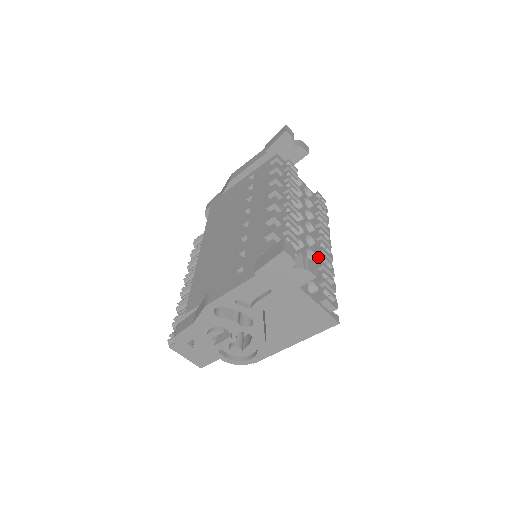
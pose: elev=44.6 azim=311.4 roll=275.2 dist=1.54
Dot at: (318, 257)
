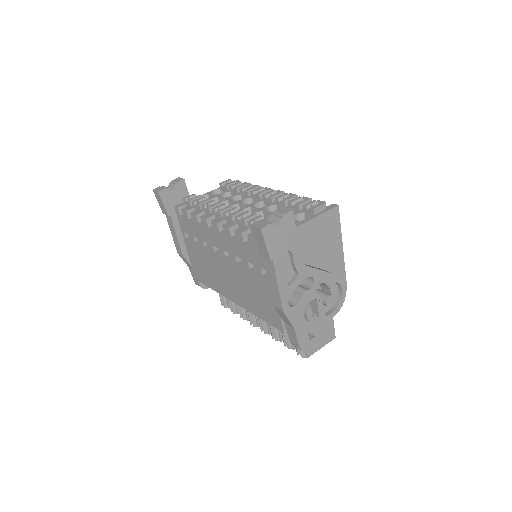
Dot at: (276, 203)
